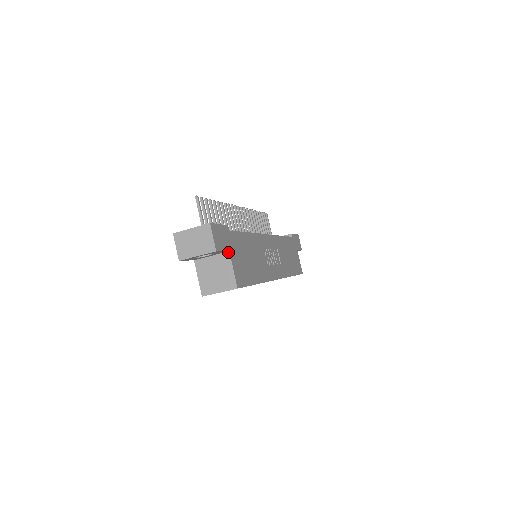
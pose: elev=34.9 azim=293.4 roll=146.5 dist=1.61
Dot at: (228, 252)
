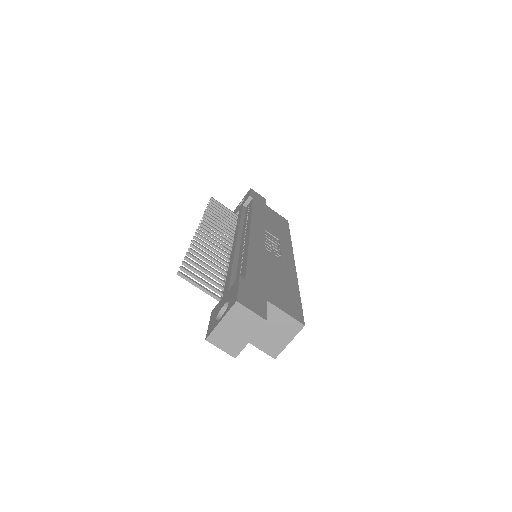
Dot at: (266, 302)
